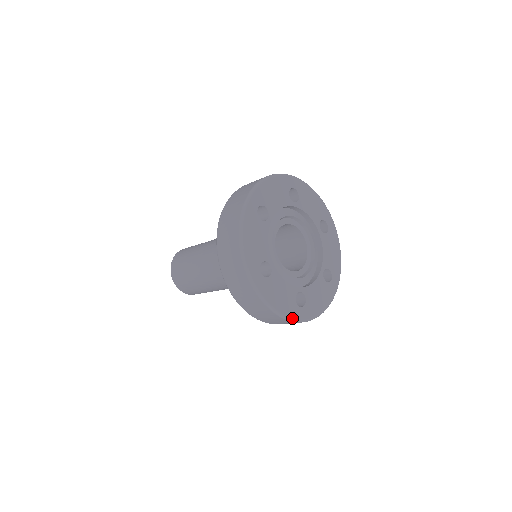
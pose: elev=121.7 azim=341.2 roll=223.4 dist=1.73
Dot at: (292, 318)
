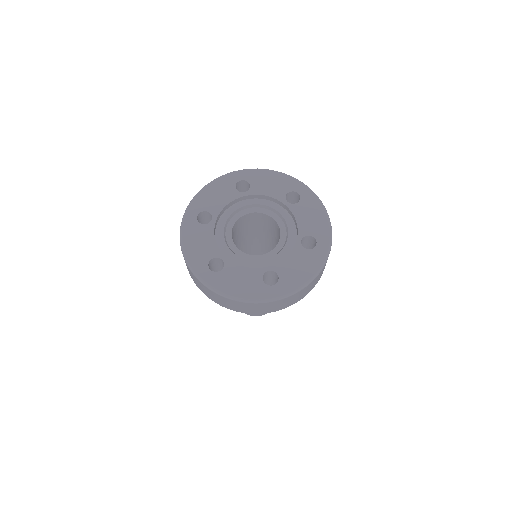
Dot at: (192, 267)
